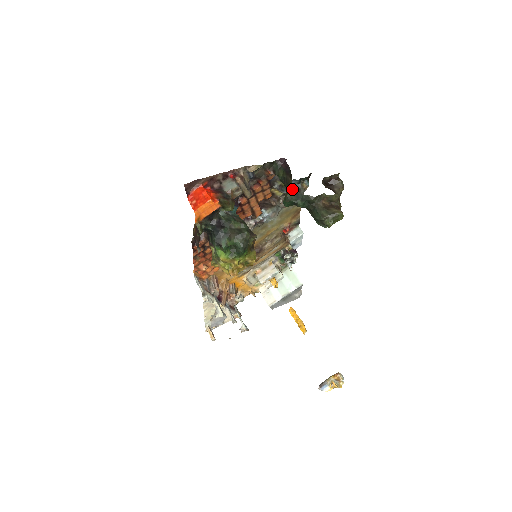
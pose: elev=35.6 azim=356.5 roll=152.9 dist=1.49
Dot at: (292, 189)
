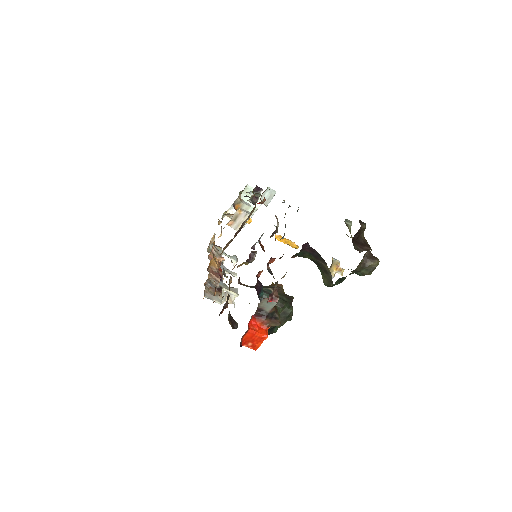
Dot at: occluded
